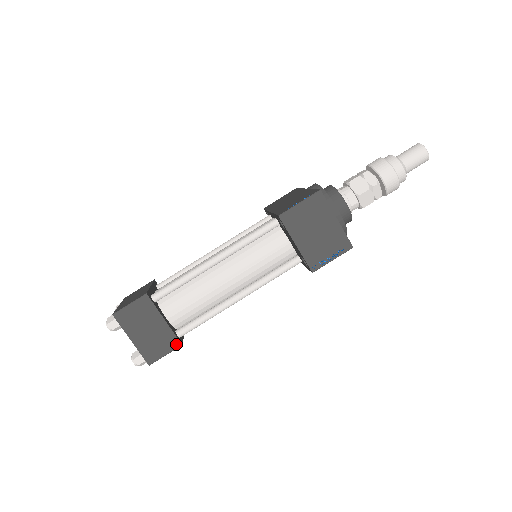
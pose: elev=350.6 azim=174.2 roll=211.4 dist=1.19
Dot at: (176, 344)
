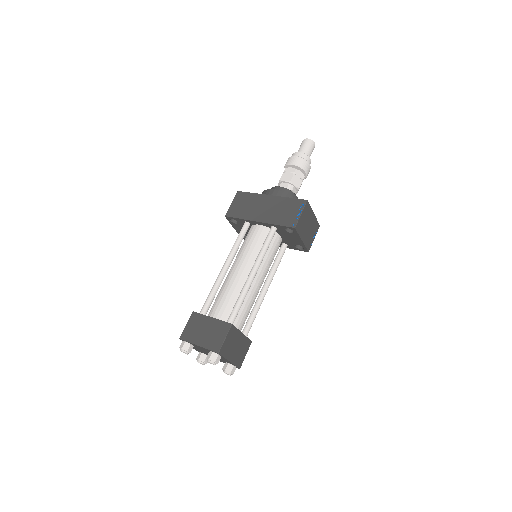
Dot at: (249, 344)
